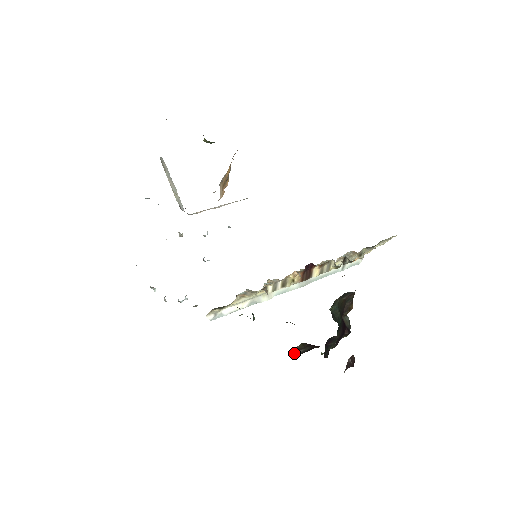
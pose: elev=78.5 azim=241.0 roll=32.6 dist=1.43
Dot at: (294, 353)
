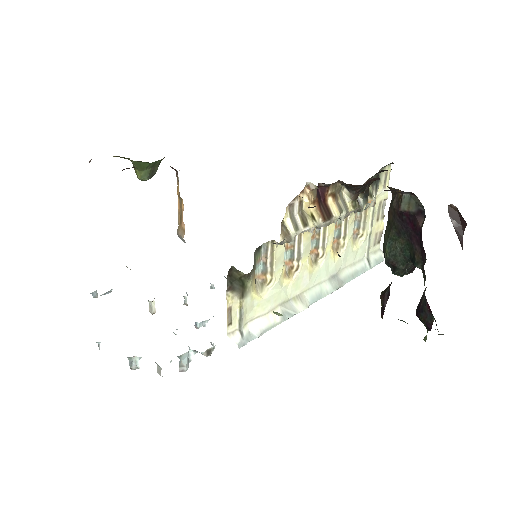
Dot at: (382, 306)
